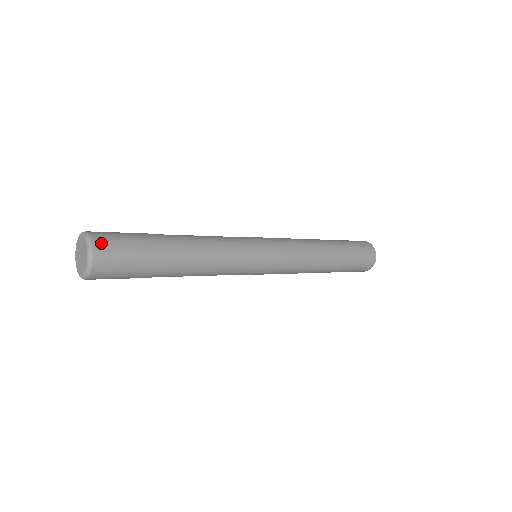
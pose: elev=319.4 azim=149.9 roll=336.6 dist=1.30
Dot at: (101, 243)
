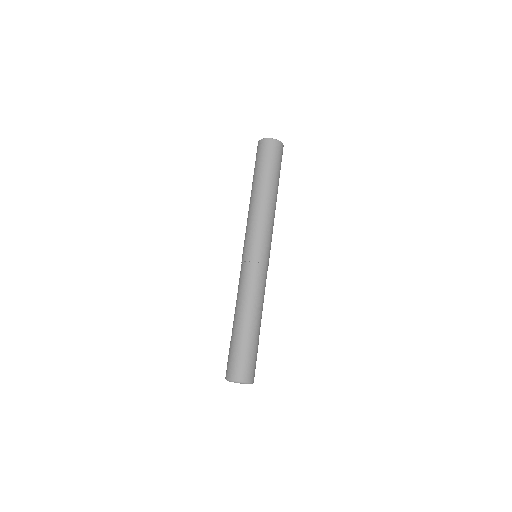
Dot at: (246, 376)
